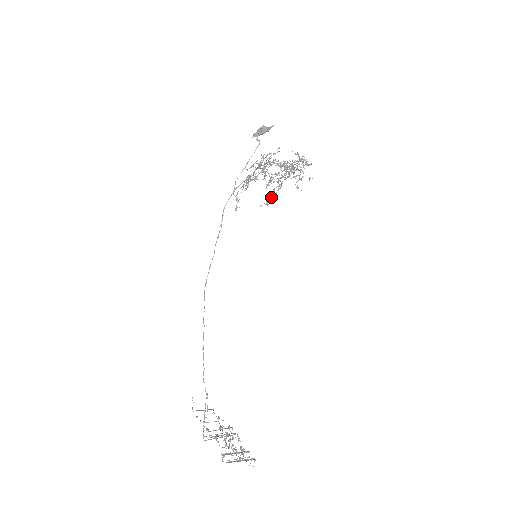
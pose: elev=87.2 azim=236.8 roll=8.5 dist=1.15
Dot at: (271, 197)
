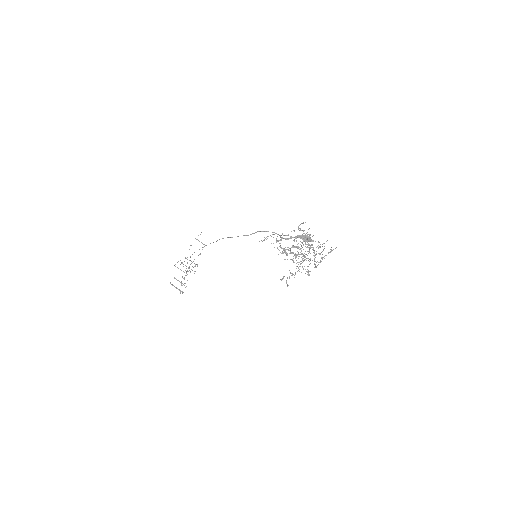
Dot at: occluded
